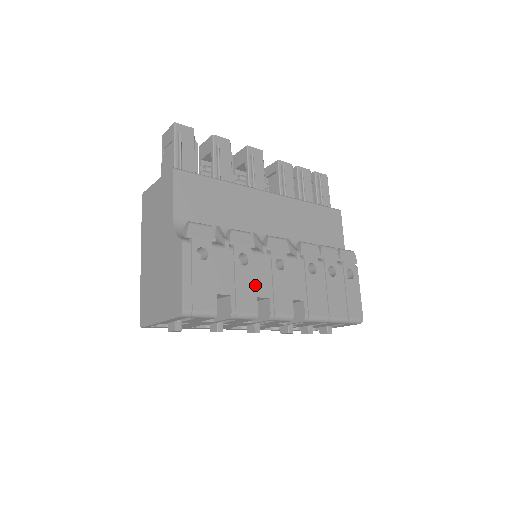
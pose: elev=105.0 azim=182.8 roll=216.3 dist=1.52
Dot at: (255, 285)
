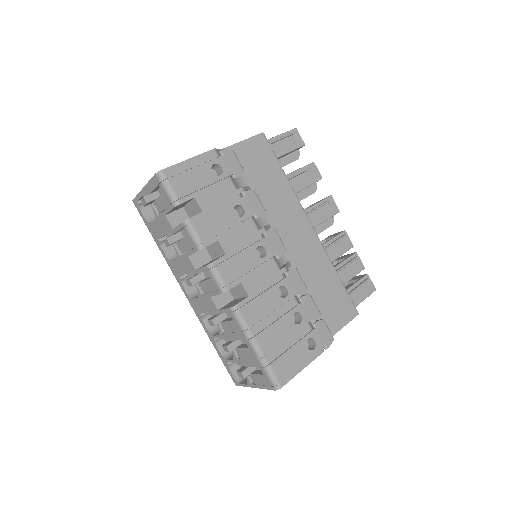
Dot at: (227, 233)
